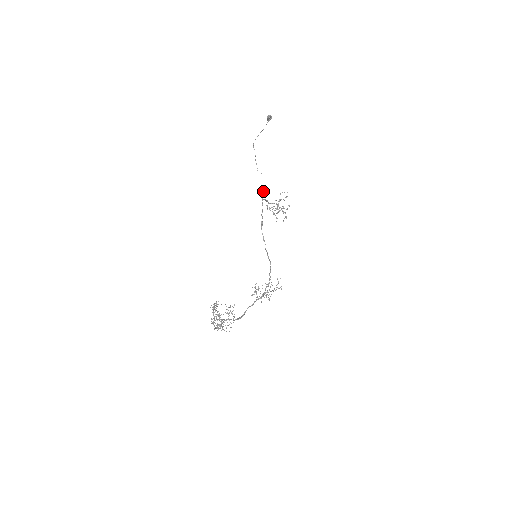
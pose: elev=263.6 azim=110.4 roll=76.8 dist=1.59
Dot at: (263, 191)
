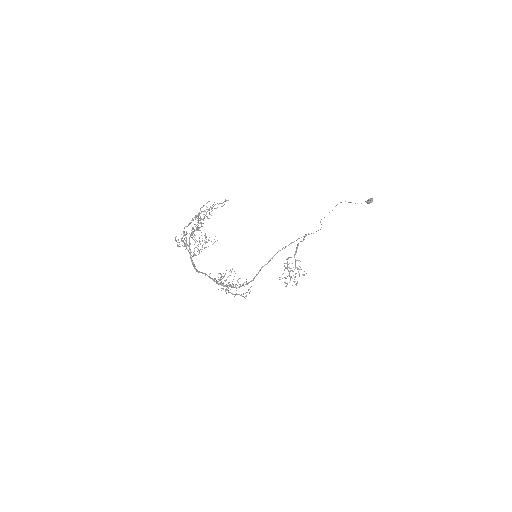
Dot at: occluded
